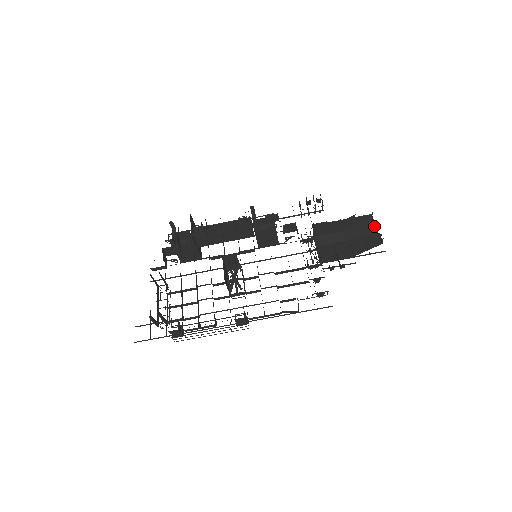
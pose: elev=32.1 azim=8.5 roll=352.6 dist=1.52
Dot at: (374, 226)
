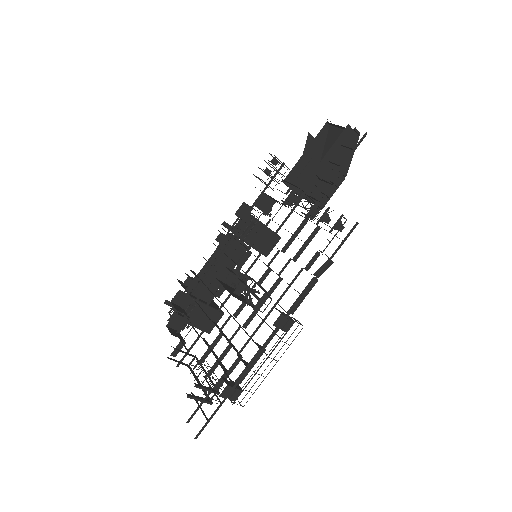
Dot at: (339, 129)
